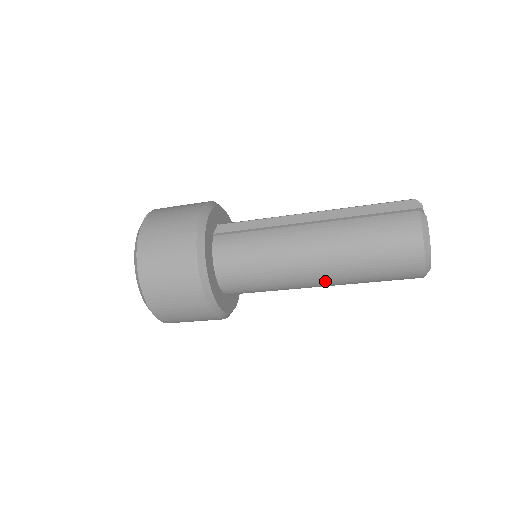
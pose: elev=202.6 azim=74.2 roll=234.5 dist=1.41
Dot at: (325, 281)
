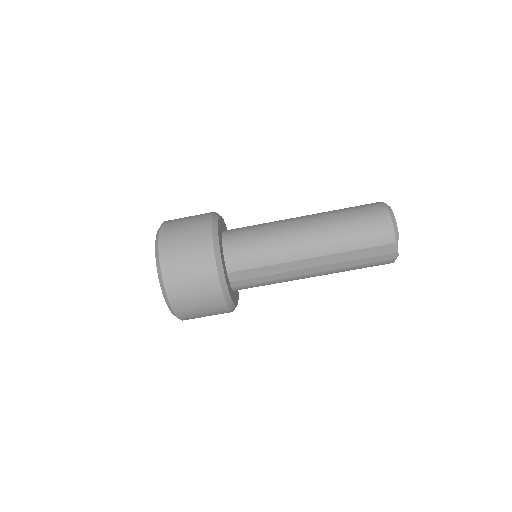
Dot at: (312, 232)
